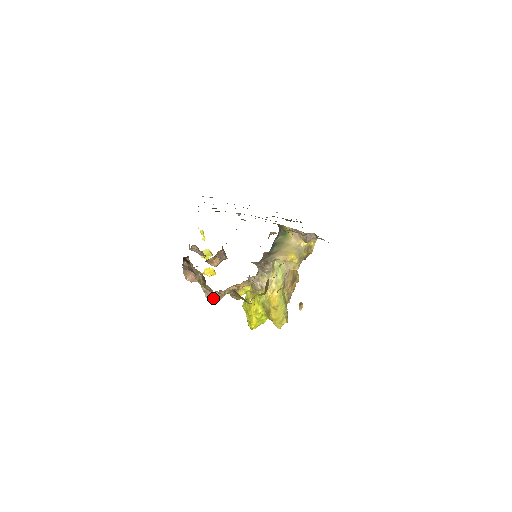
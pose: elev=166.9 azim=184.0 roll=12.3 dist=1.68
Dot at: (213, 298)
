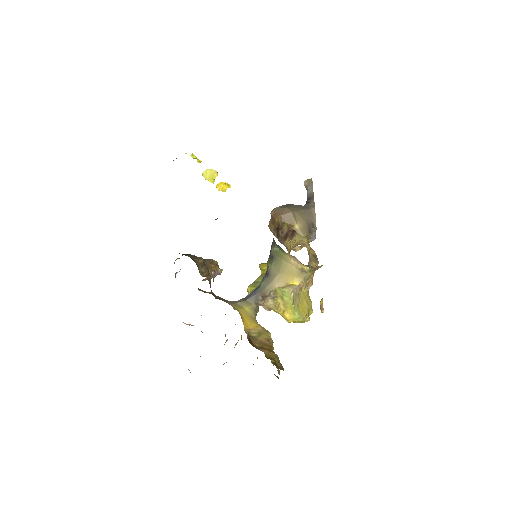
Dot at: occluded
